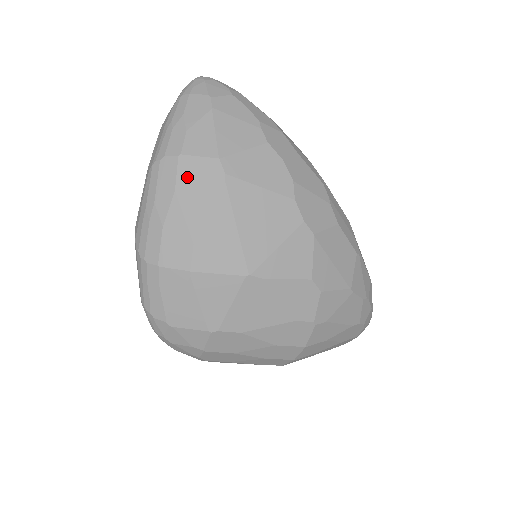
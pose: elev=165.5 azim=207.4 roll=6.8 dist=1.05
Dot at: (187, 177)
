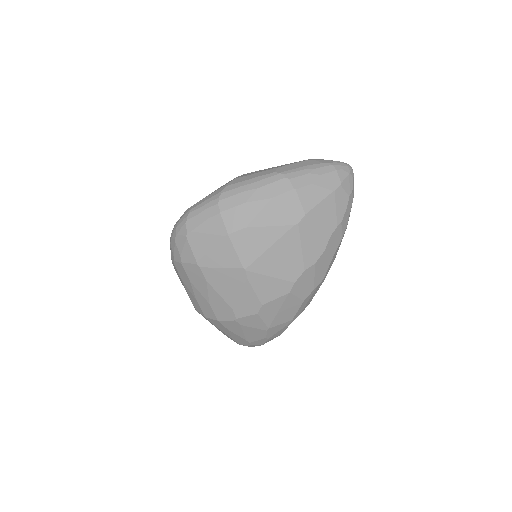
Dot at: (284, 201)
